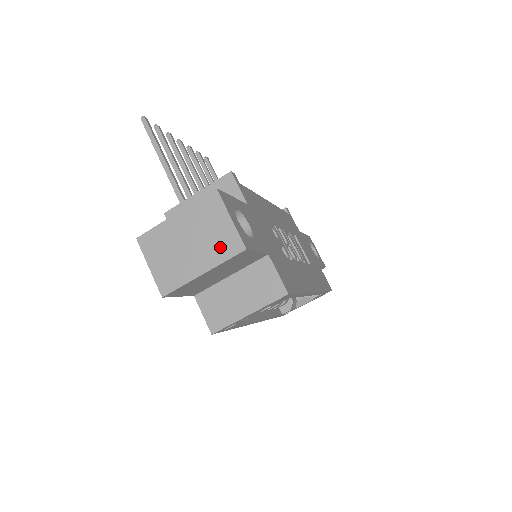
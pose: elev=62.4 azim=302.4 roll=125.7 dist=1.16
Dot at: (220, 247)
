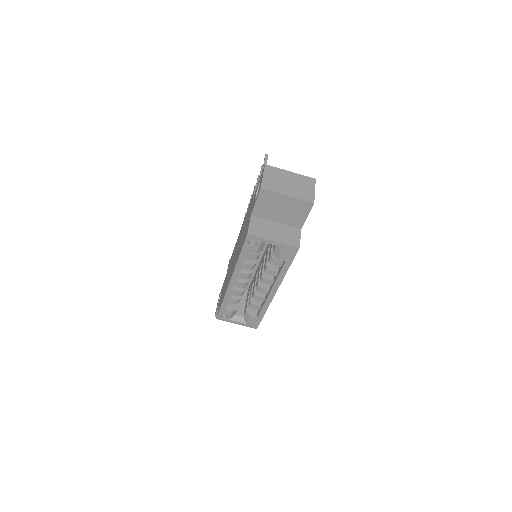
Dot at: (303, 194)
